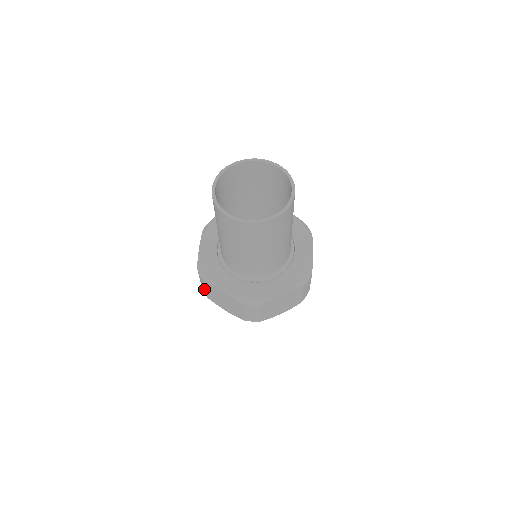
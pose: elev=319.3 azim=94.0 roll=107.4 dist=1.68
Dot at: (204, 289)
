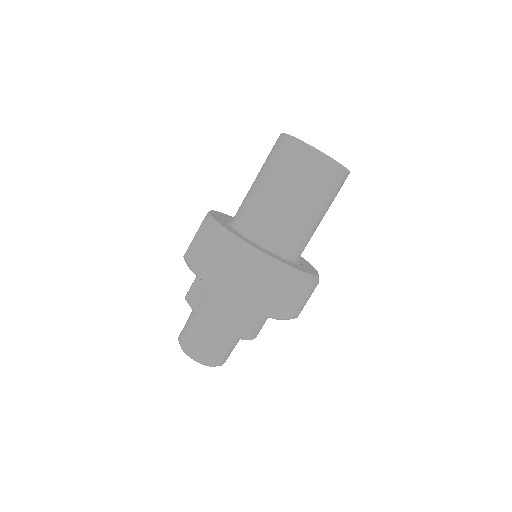
Dot at: occluded
